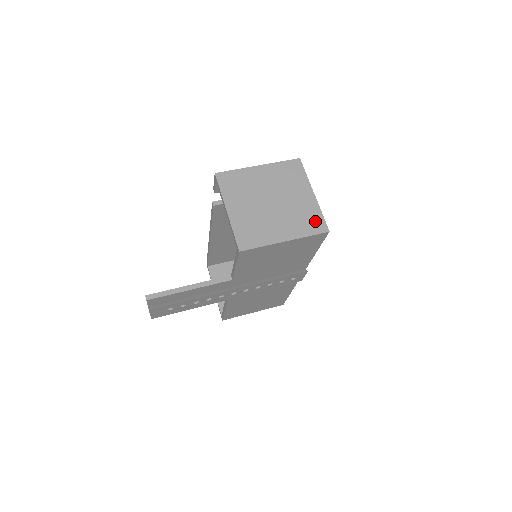
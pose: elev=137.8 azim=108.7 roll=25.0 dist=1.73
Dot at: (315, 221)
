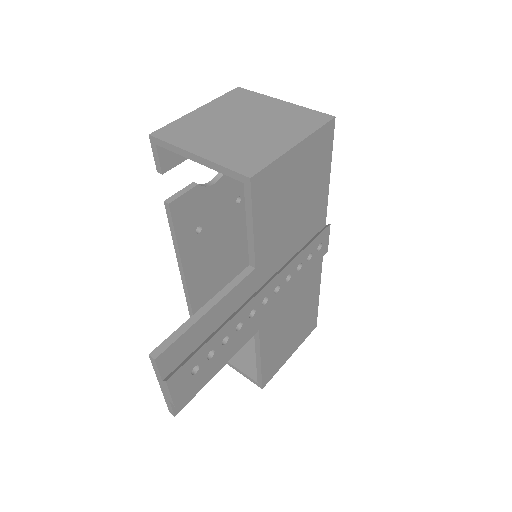
Dot at: (310, 117)
